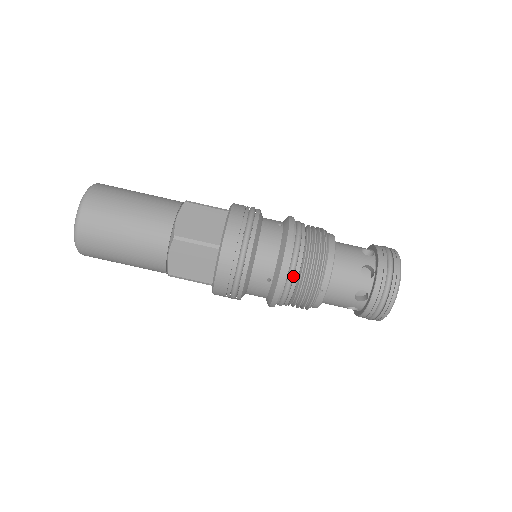
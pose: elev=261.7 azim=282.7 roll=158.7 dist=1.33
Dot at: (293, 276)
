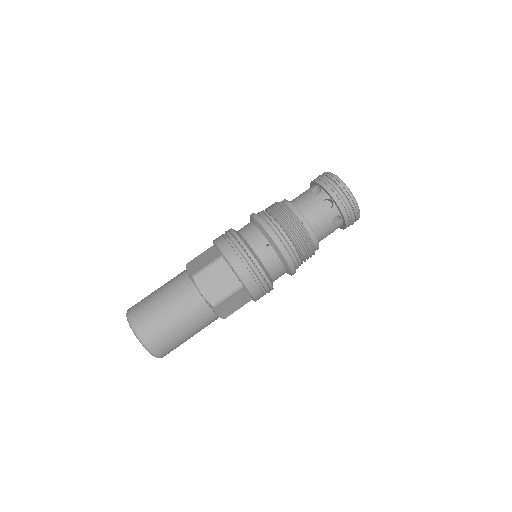
Dot at: (277, 228)
